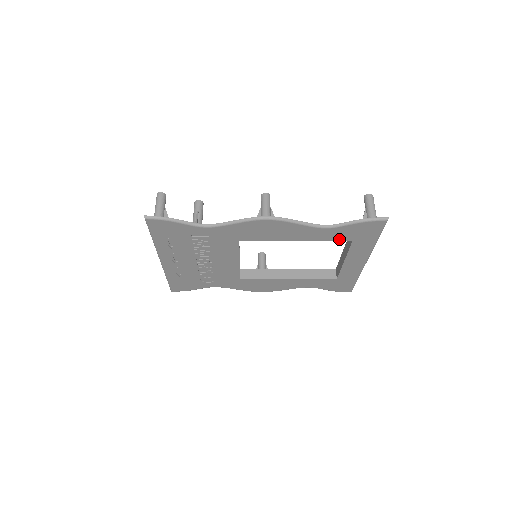
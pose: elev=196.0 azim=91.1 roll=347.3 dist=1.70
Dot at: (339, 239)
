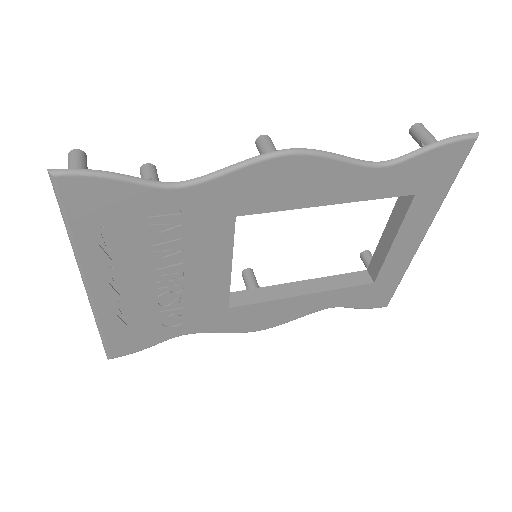
Dot at: (397, 192)
